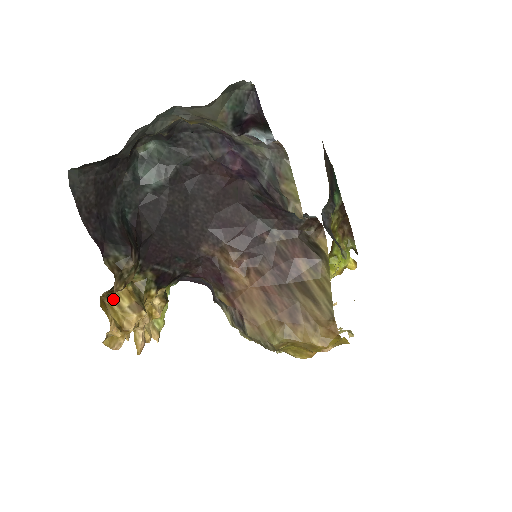
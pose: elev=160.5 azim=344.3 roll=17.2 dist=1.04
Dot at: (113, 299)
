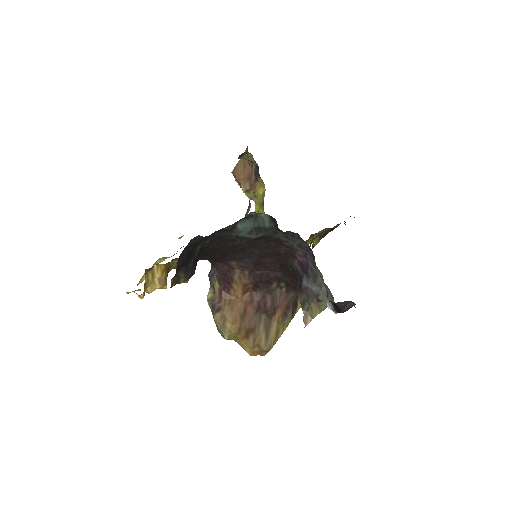
Dot at: (152, 269)
